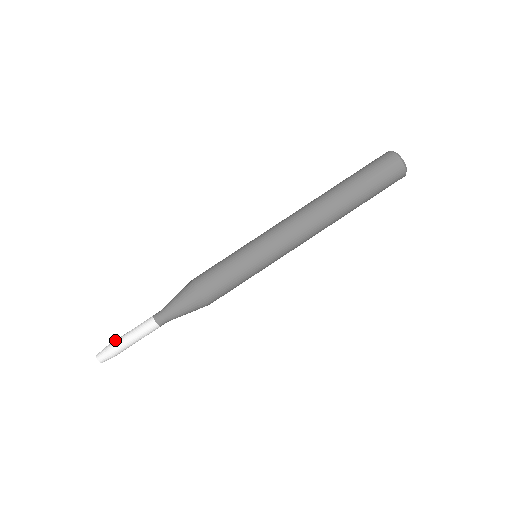
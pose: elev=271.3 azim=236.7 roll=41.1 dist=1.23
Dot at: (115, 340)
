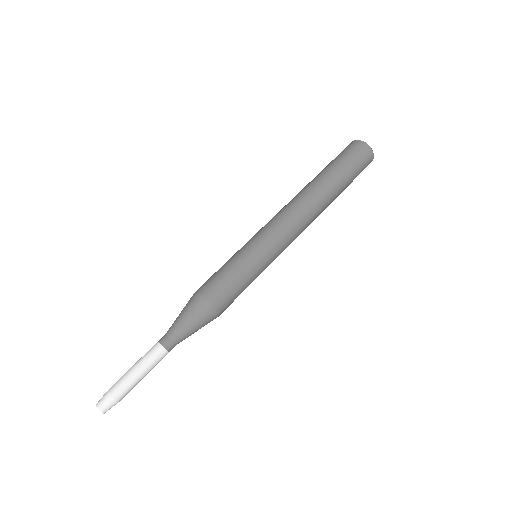
Dot at: (118, 383)
